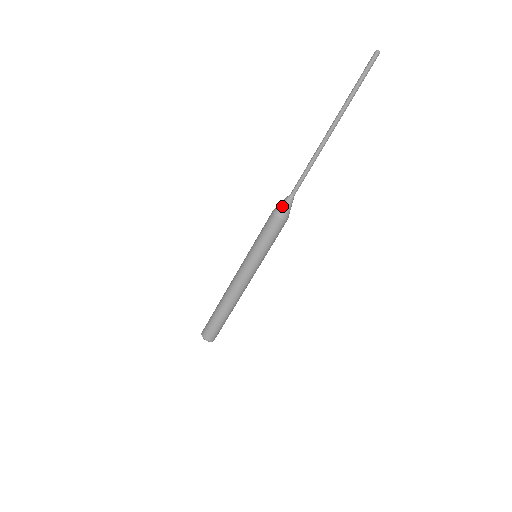
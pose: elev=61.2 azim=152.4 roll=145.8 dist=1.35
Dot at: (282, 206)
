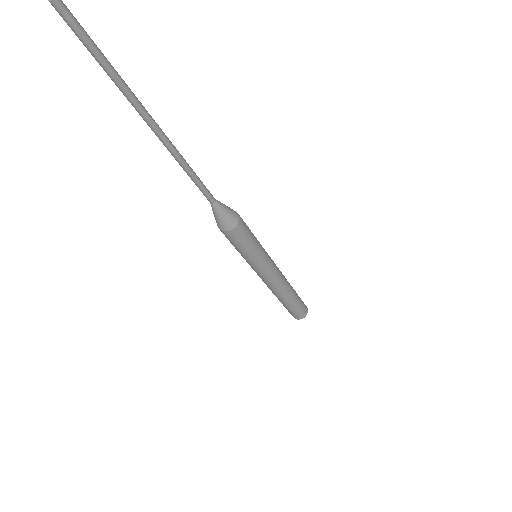
Dot at: (223, 219)
